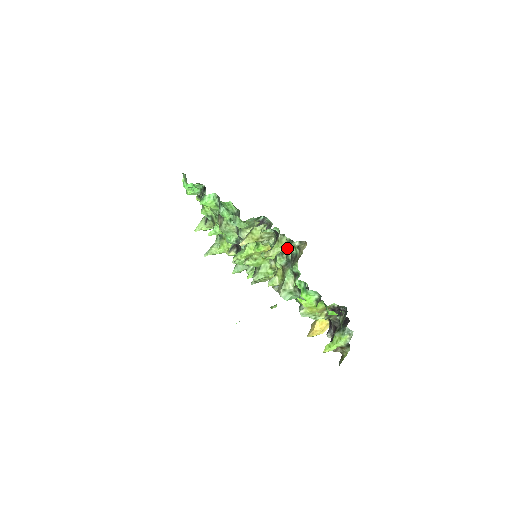
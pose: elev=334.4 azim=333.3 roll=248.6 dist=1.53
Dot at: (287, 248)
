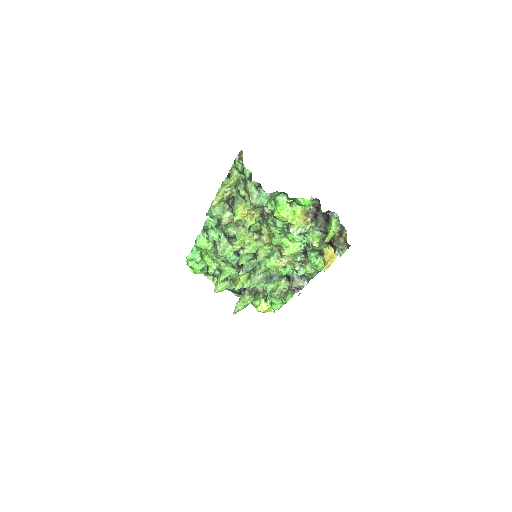
Dot at: (238, 173)
